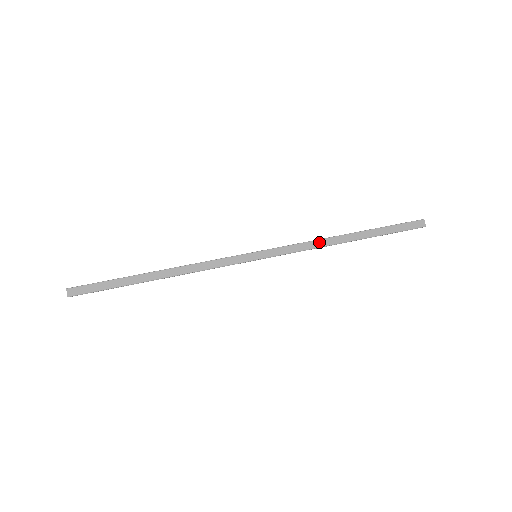
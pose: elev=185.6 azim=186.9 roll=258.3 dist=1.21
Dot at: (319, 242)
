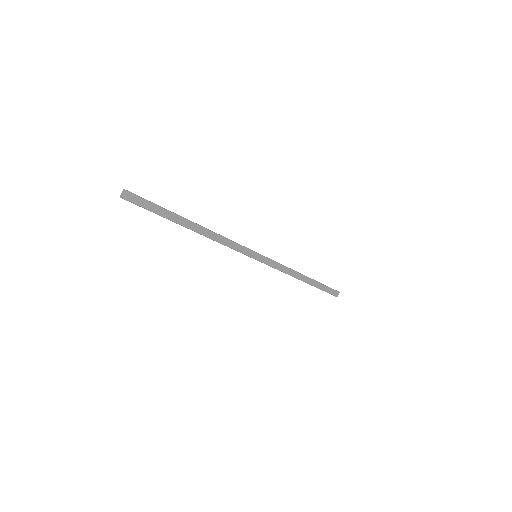
Dot at: (291, 271)
